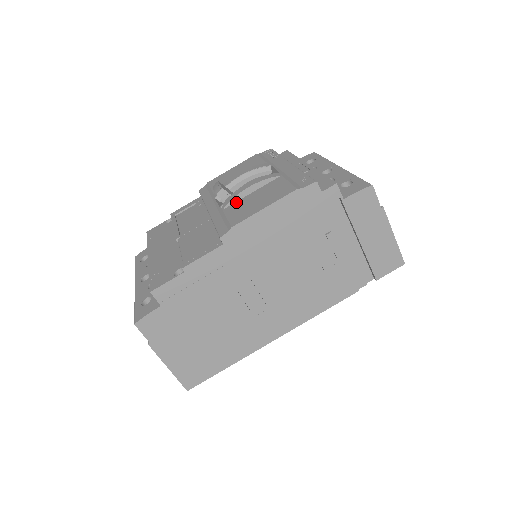
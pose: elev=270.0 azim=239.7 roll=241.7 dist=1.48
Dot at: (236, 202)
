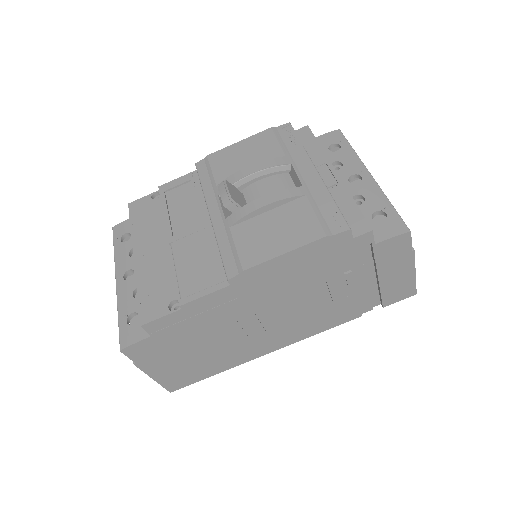
Dot at: (247, 221)
